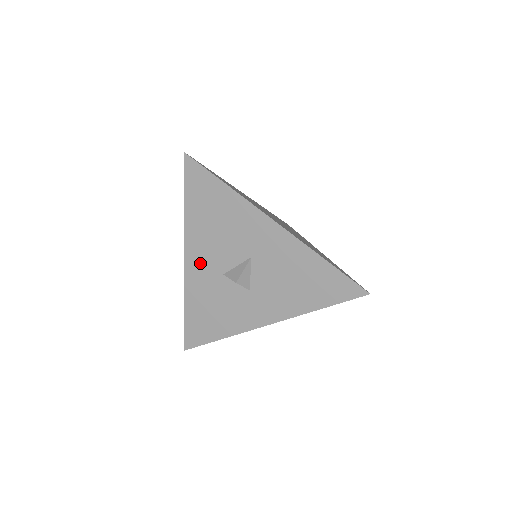
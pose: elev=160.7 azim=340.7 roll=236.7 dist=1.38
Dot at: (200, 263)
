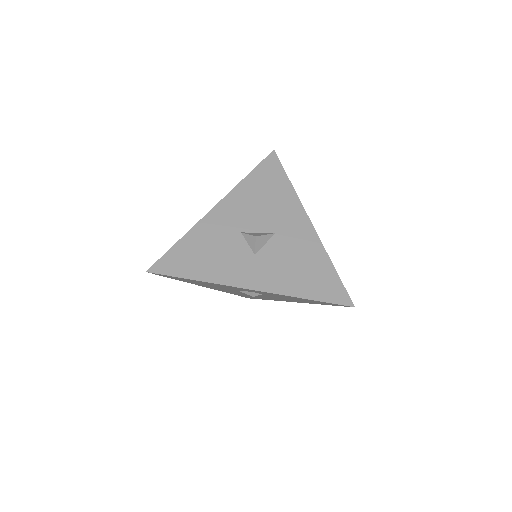
Dot at: (227, 215)
